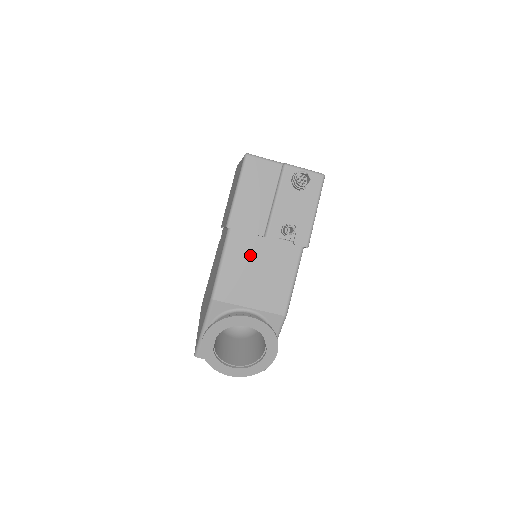
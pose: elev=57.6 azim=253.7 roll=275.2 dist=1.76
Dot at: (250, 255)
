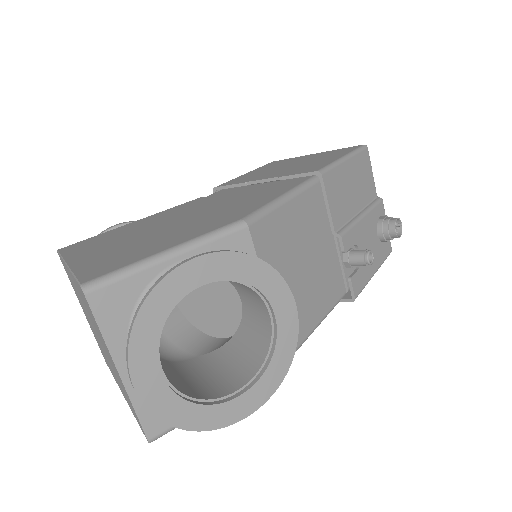
Dot at: (312, 233)
